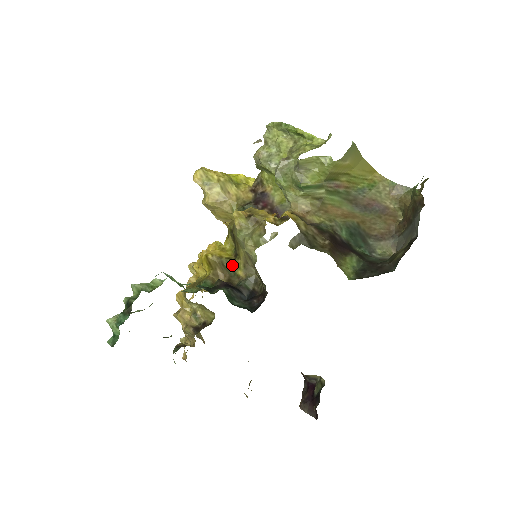
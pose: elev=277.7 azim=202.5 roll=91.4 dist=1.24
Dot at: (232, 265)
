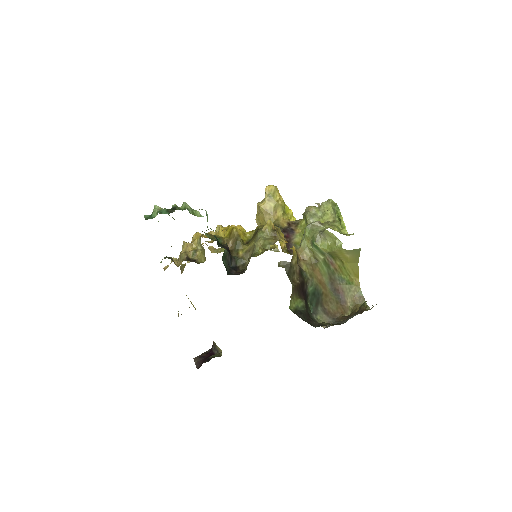
Dot at: (241, 245)
